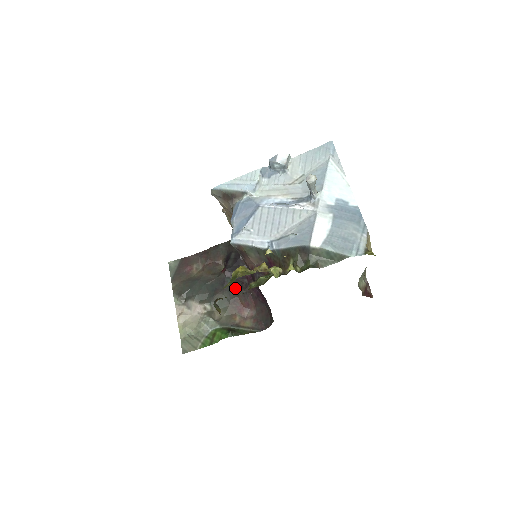
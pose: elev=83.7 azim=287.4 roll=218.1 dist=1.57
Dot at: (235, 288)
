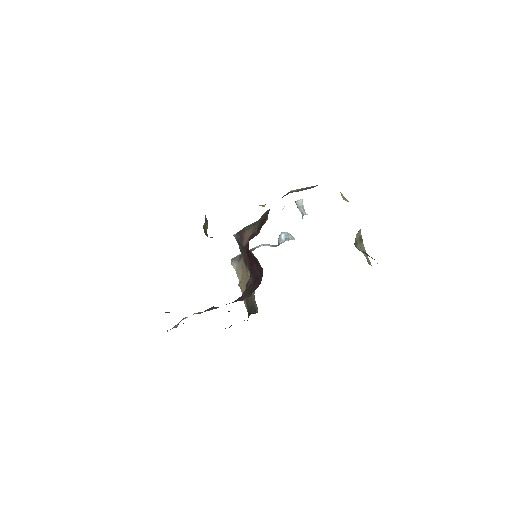
Dot at: occluded
